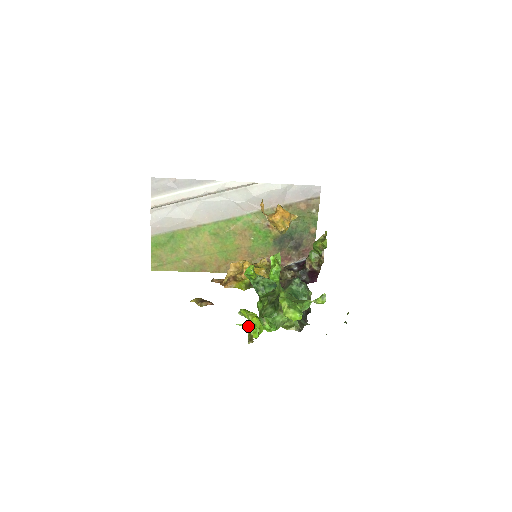
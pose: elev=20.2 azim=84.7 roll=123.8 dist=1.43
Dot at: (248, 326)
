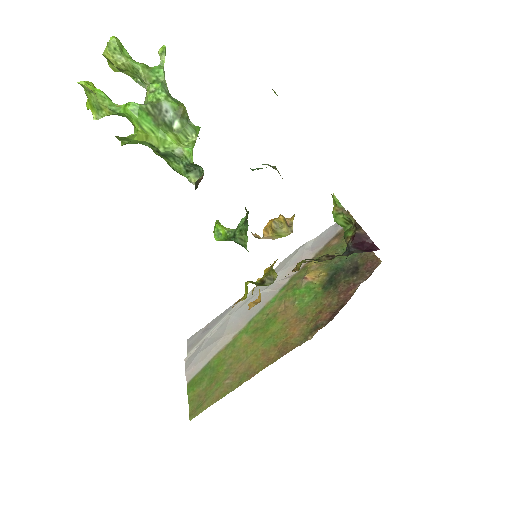
Dot at: (125, 144)
